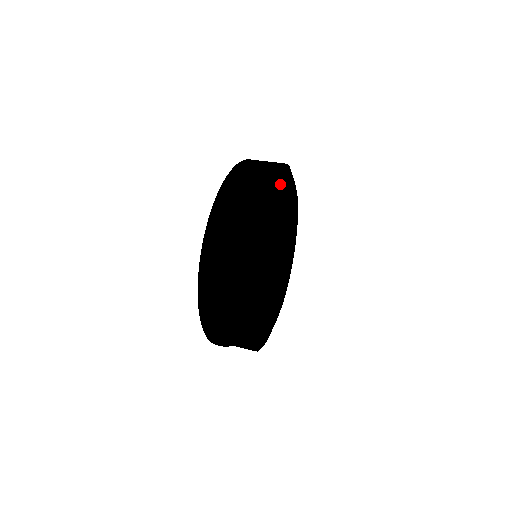
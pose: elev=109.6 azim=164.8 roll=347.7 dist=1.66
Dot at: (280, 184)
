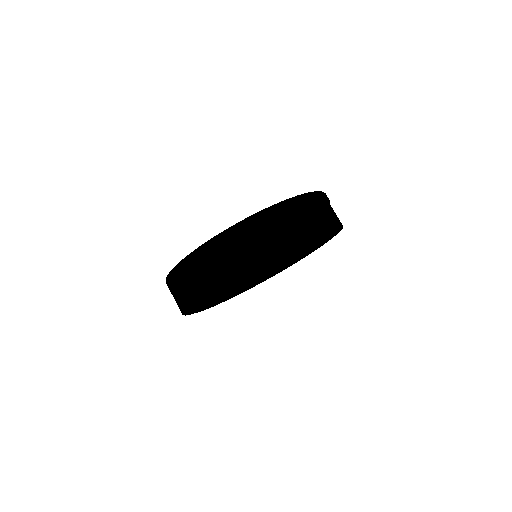
Dot at: (292, 248)
